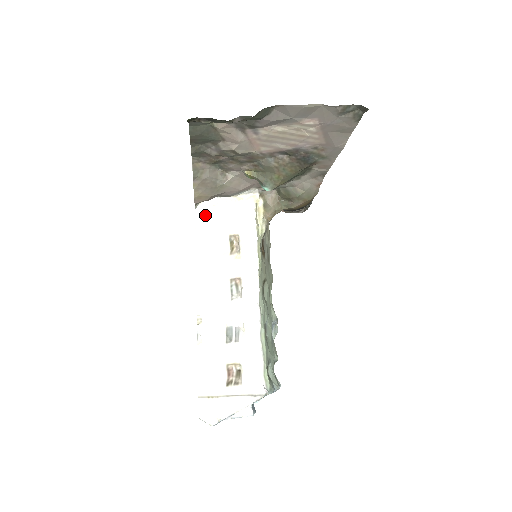
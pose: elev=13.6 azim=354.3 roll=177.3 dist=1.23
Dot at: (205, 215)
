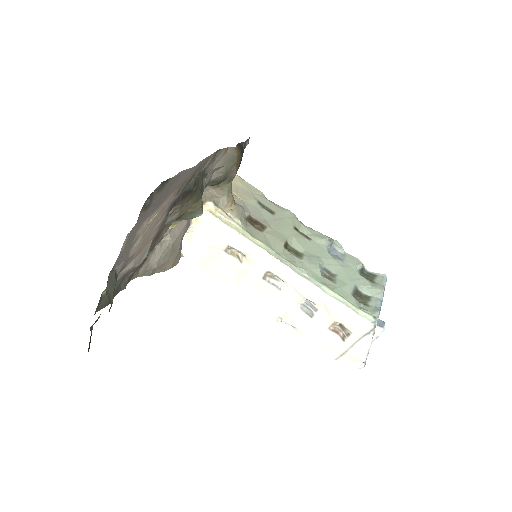
Dot at: (194, 254)
